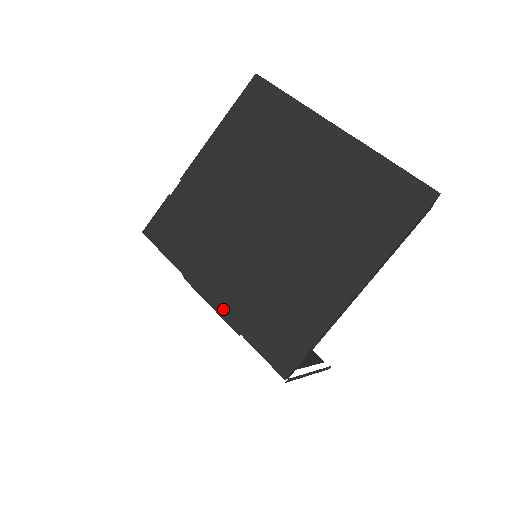
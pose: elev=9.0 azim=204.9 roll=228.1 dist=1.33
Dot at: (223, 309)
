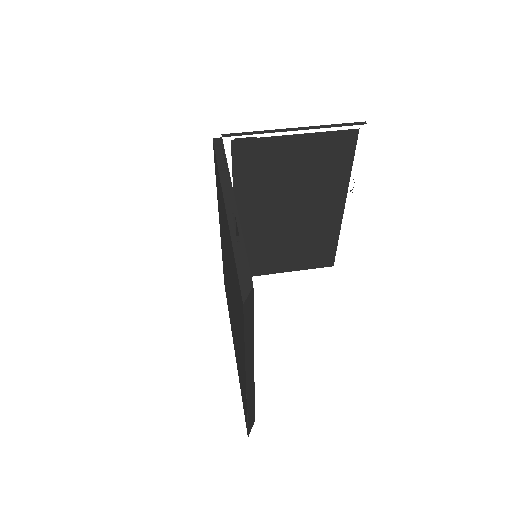
Dot at: occluded
